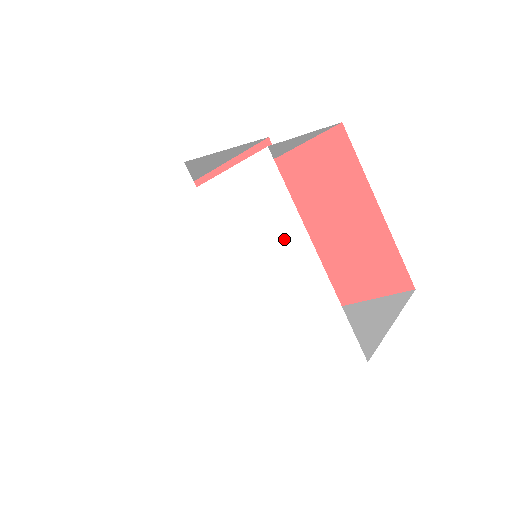
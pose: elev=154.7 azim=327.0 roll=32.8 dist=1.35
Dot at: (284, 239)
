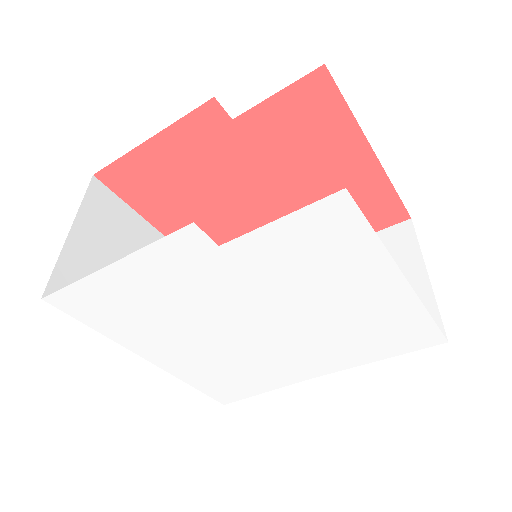
Dot at: (360, 273)
